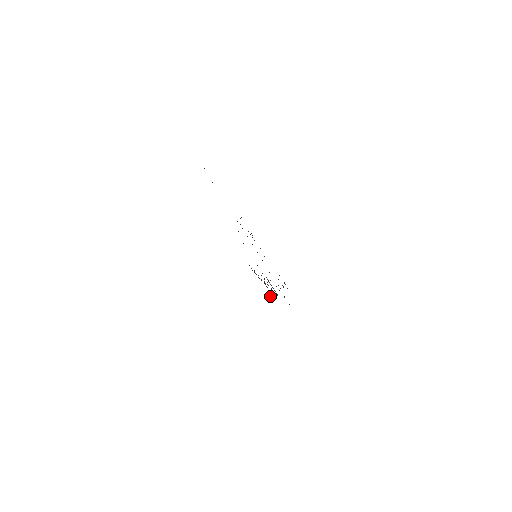
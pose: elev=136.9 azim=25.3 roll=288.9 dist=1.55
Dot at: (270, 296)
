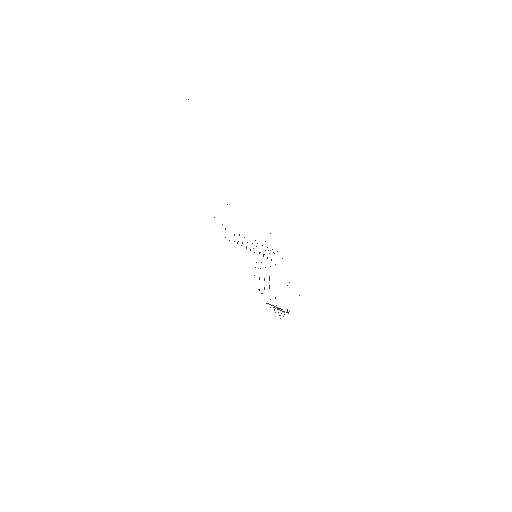
Dot at: (277, 309)
